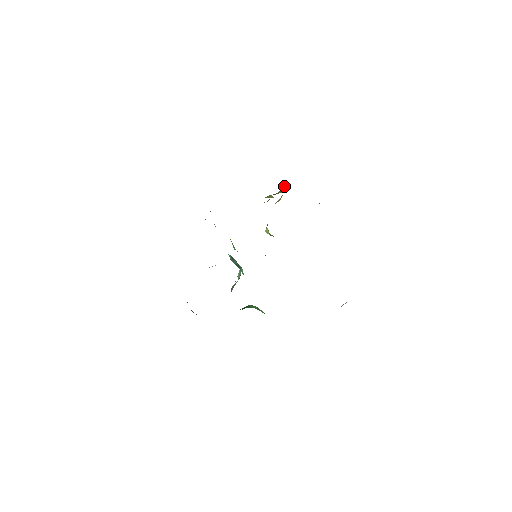
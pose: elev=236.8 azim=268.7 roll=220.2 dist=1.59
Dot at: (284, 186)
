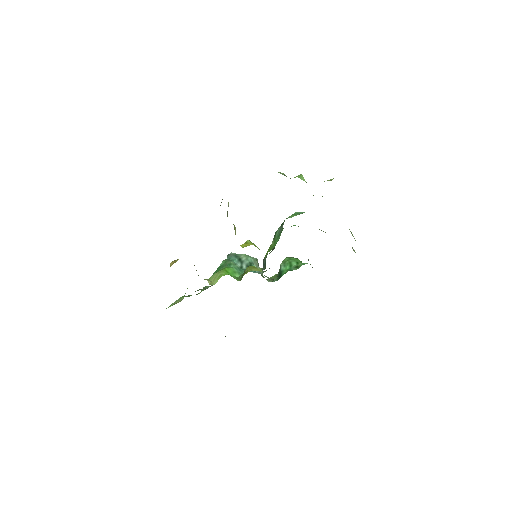
Dot at: occluded
